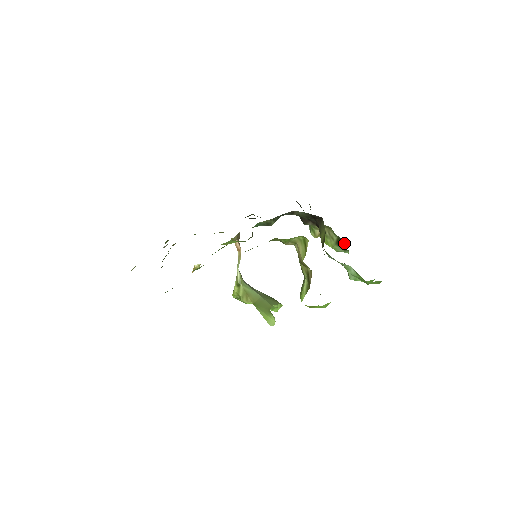
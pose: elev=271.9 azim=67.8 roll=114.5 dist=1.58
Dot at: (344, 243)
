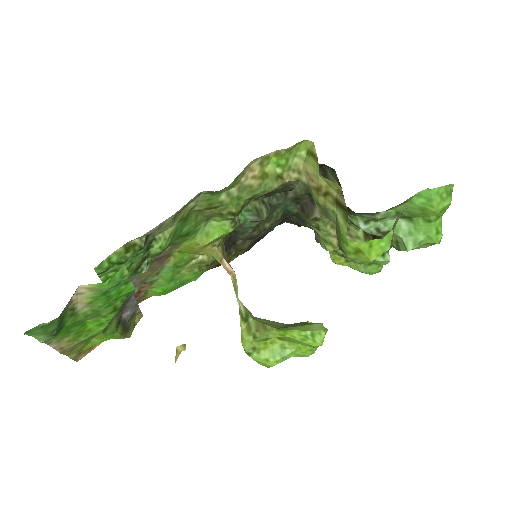
Dot at: occluded
